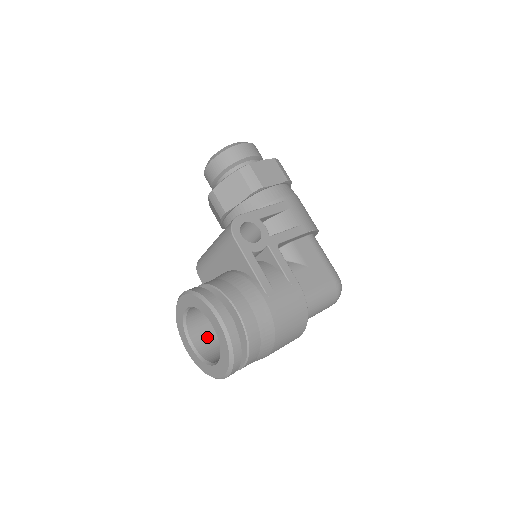
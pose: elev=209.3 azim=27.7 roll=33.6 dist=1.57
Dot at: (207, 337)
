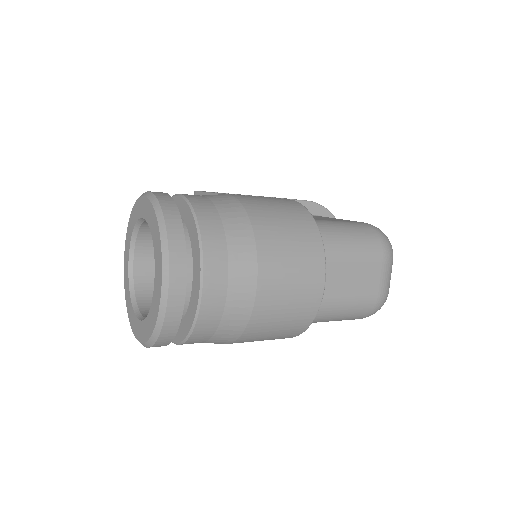
Dot at: occluded
